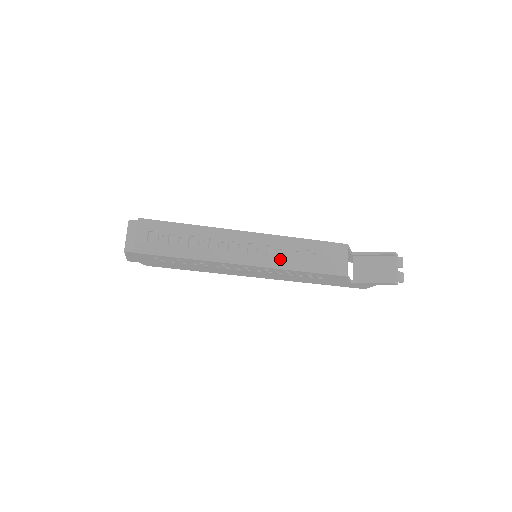
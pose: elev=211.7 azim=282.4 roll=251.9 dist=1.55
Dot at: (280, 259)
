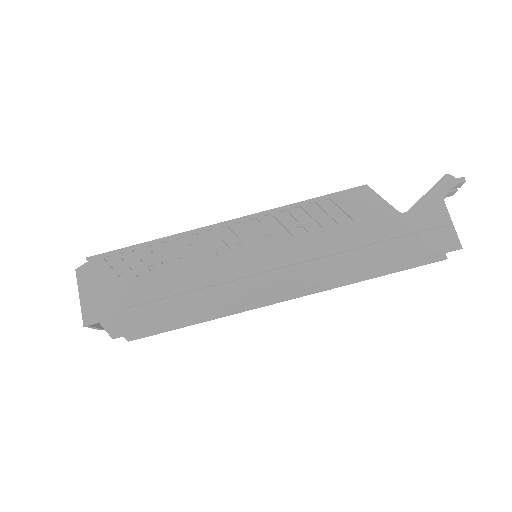
Dot at: occluded
